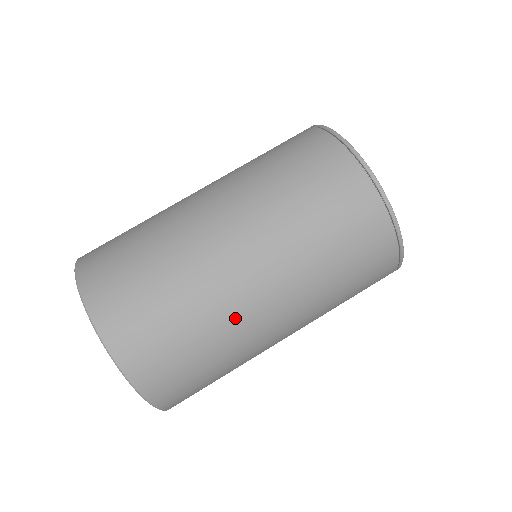
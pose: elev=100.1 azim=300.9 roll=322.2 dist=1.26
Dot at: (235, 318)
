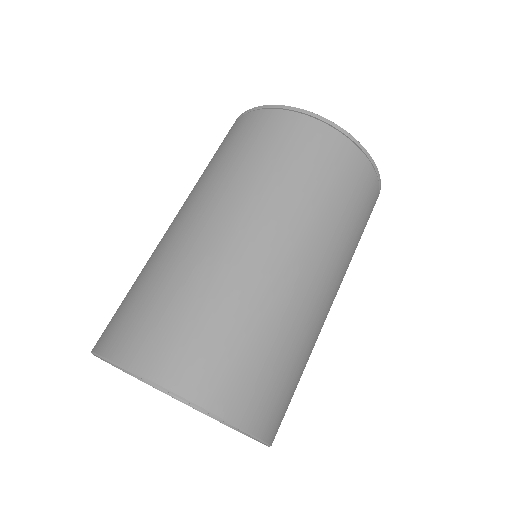
Dot at: (299, 308)
